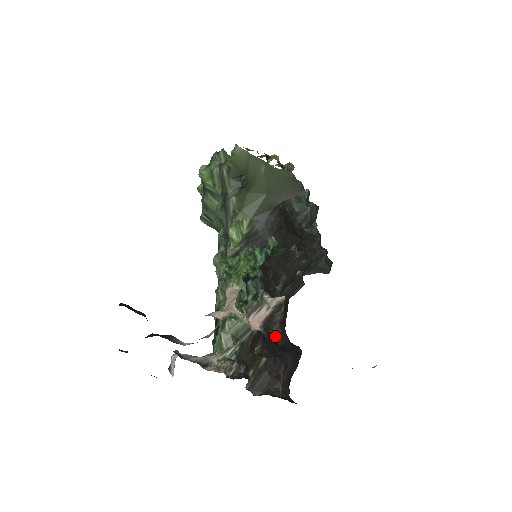
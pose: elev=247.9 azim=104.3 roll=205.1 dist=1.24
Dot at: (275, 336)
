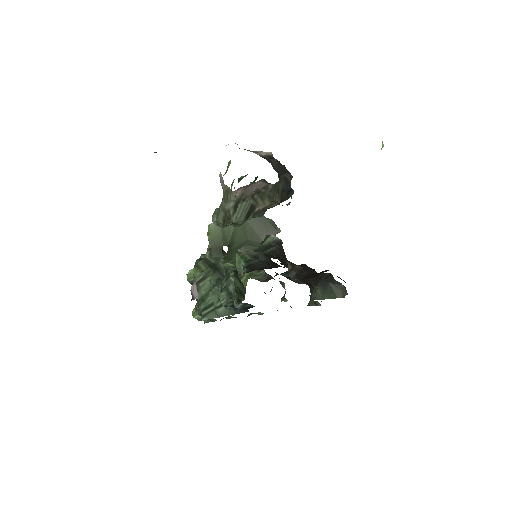
Dot at: occluded
